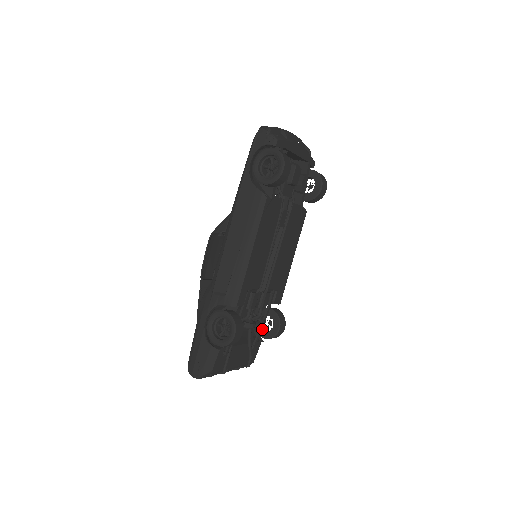
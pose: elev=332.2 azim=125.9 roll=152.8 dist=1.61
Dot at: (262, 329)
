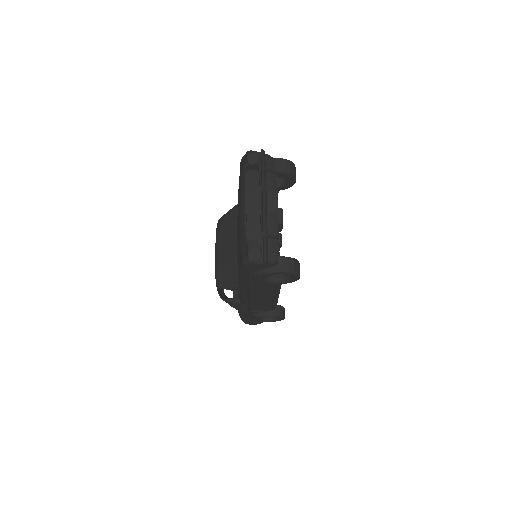
Dot at: occluded
